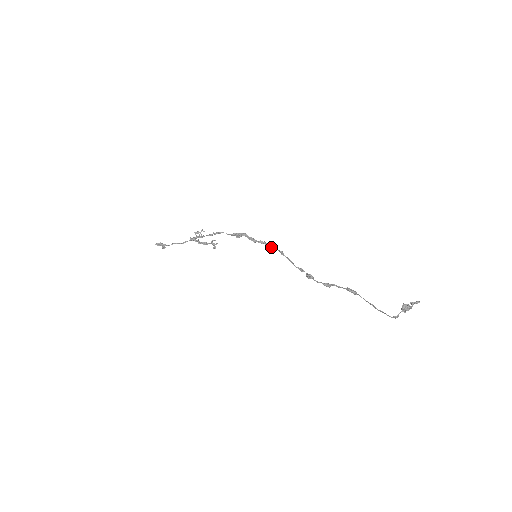
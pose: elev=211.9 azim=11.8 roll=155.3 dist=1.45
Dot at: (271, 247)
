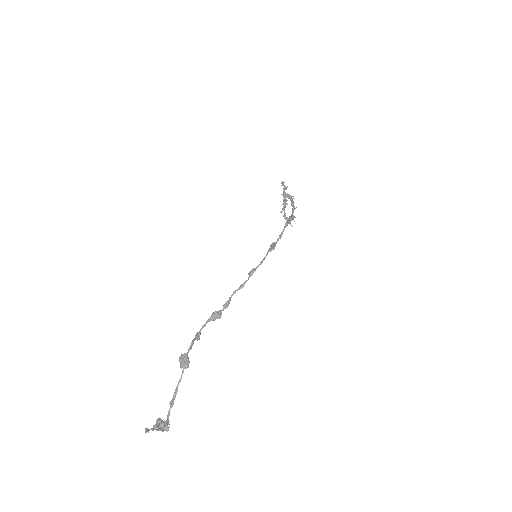
Dot at: (264, 258)
